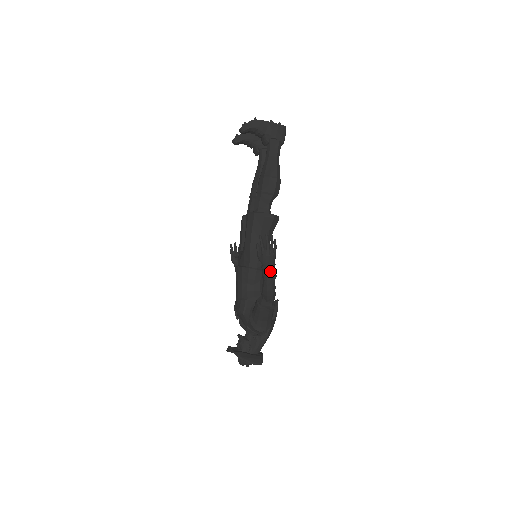
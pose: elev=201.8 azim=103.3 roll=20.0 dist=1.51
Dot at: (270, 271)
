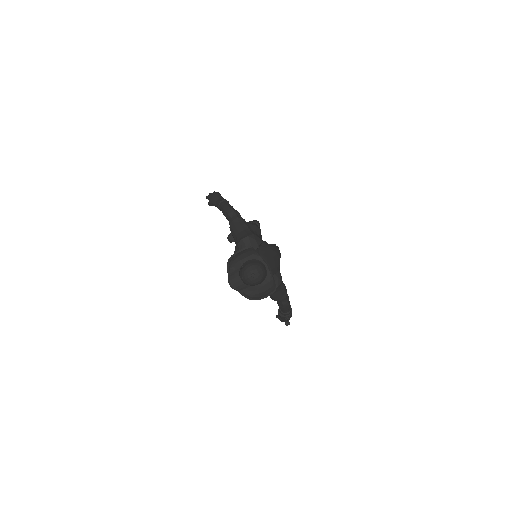
Dot at: (217, 198)
